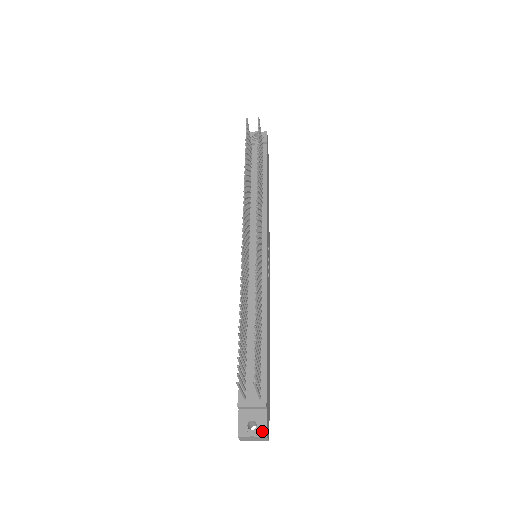
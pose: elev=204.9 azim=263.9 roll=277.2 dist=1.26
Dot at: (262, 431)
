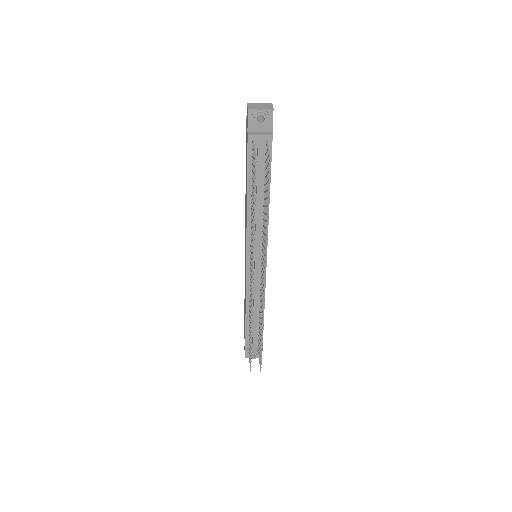
Dot at: occluded
